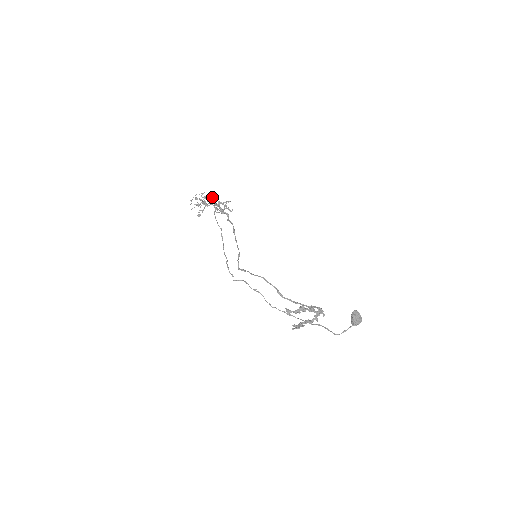
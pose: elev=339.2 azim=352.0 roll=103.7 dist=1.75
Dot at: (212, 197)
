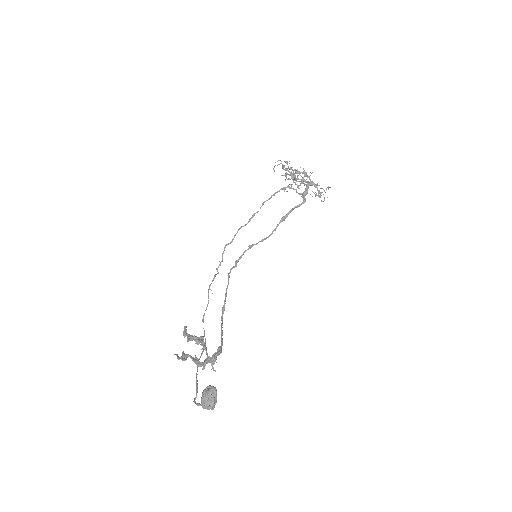
Dot at: (303, 172)
